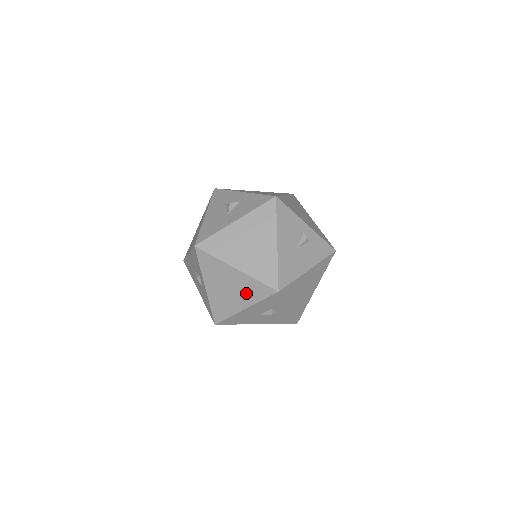
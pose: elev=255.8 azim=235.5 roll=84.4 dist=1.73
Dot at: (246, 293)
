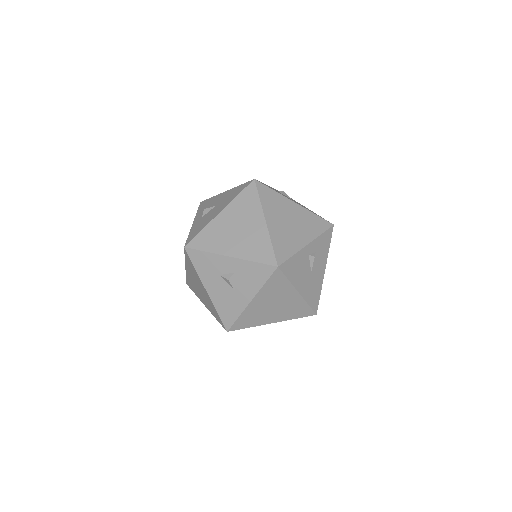
Dot at: occluded
